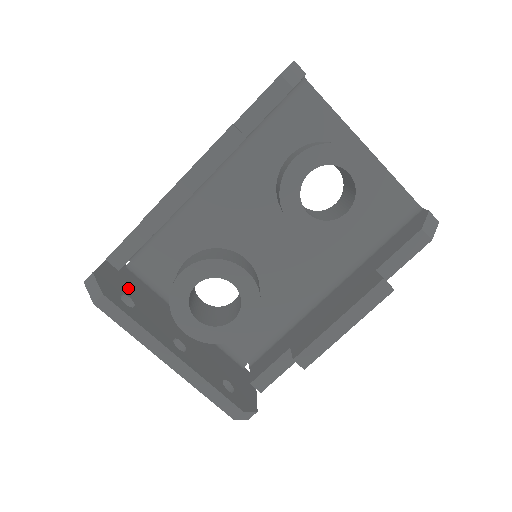
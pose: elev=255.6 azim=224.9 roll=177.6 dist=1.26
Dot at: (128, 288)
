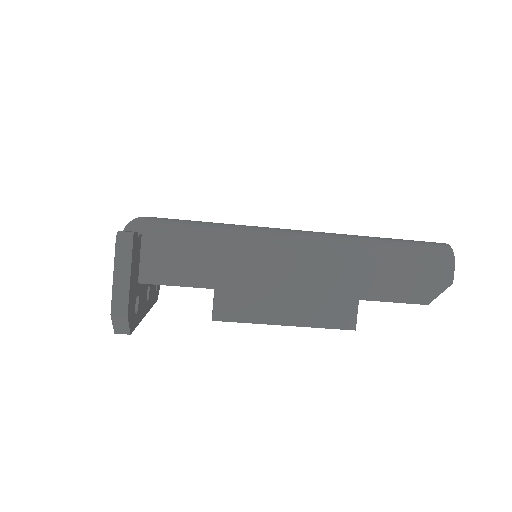
Dot at: (137, 280)
